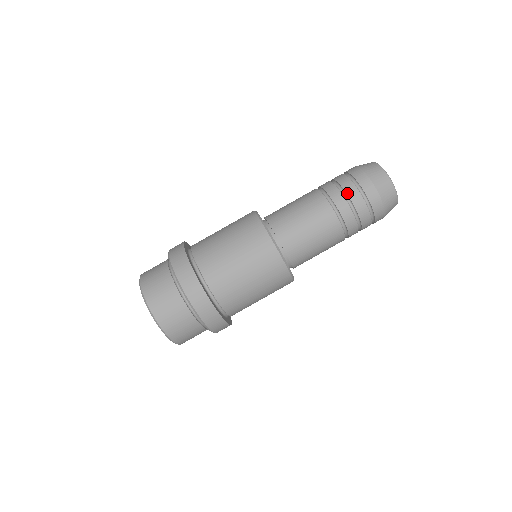
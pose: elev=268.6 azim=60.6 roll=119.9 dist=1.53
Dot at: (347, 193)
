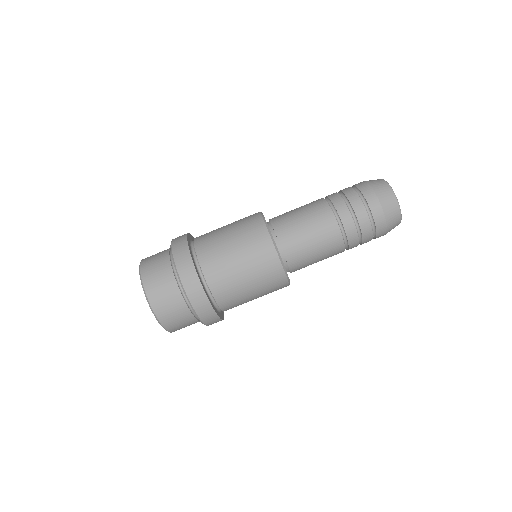
Dot at: (356, 215)
